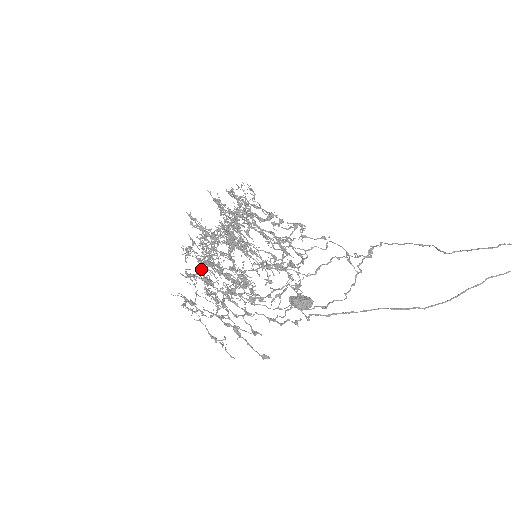
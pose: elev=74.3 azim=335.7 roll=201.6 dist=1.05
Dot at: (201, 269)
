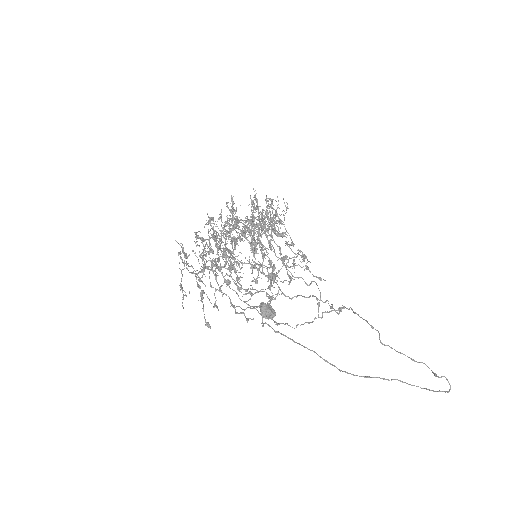
Dot at: occluded
